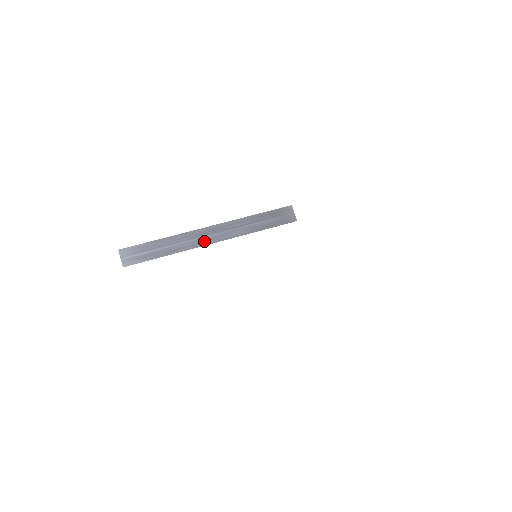
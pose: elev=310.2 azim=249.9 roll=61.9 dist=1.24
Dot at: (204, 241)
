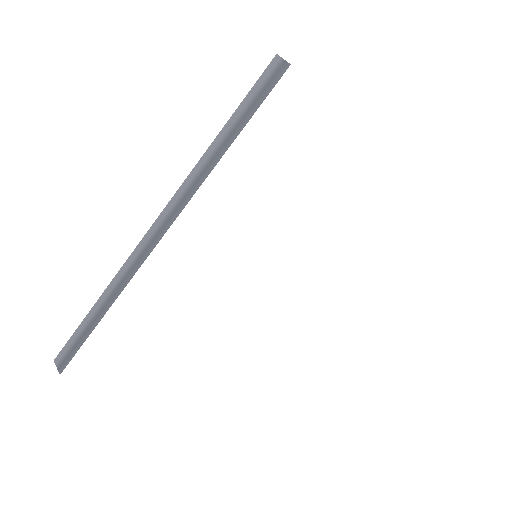
Dot at: occluded
